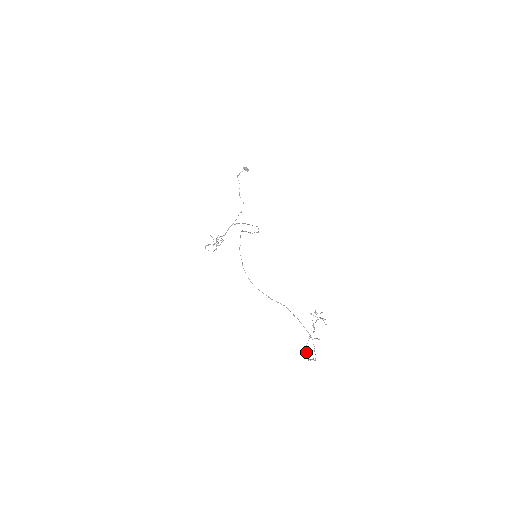
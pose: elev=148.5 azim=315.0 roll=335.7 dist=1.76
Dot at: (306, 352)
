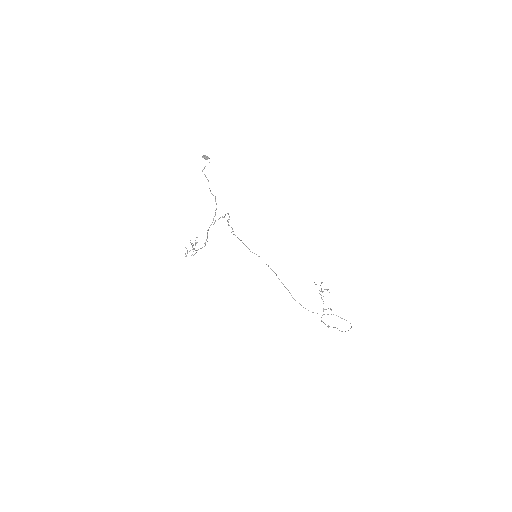
Dot at: (321, 320)
